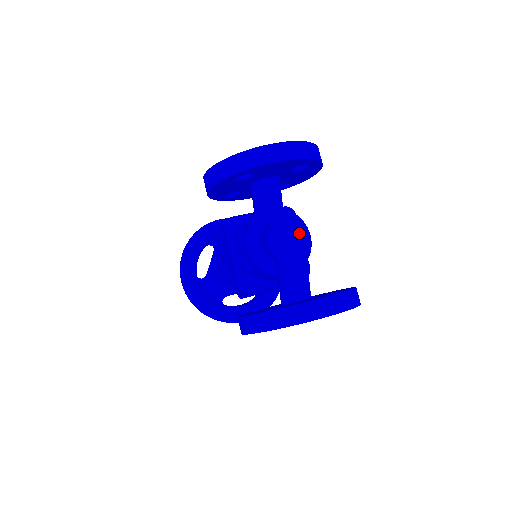
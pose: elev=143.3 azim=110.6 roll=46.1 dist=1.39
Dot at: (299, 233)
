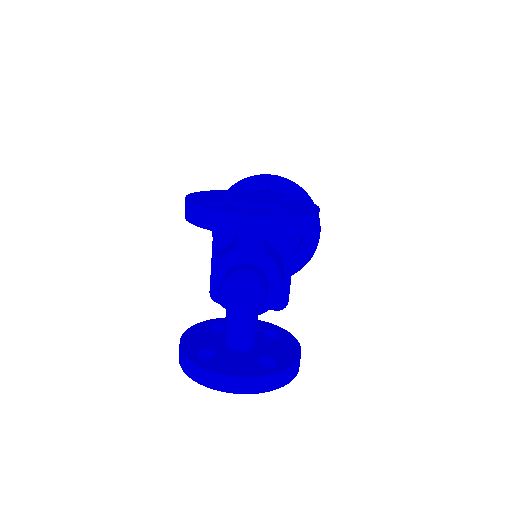
Dot at: (247, 301)
